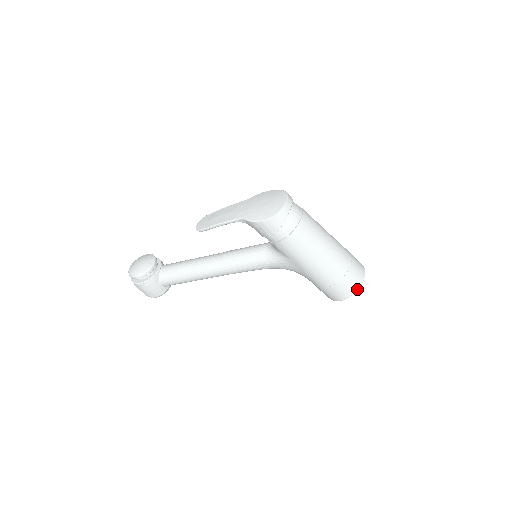
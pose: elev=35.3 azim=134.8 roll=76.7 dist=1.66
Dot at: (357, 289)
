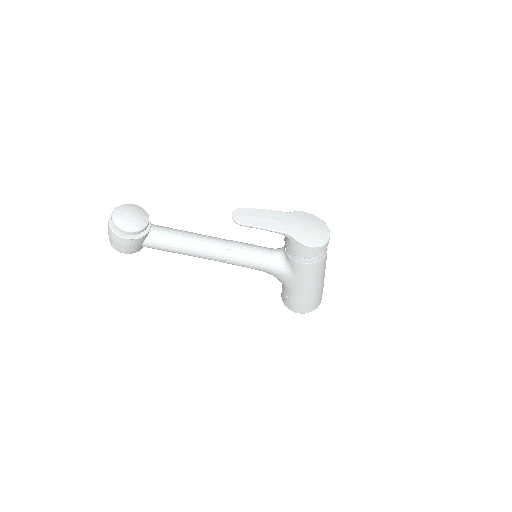
Dot at: occluded
